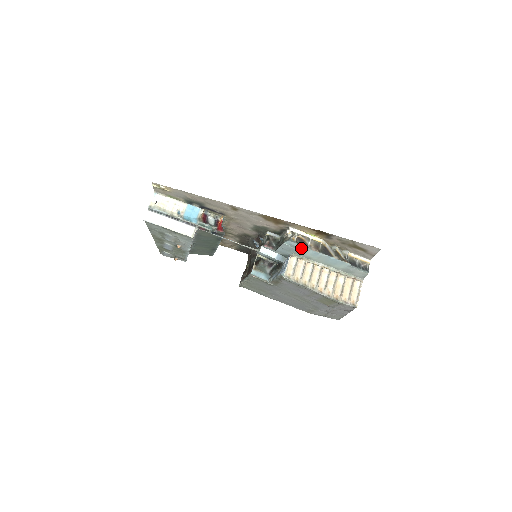
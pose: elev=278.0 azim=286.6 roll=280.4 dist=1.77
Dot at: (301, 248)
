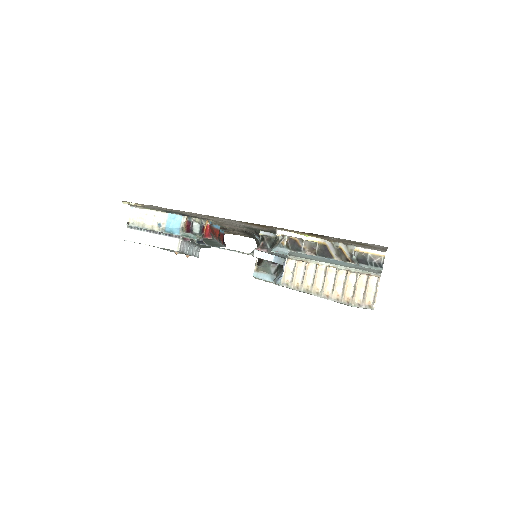
Dot at: (294, 252)
